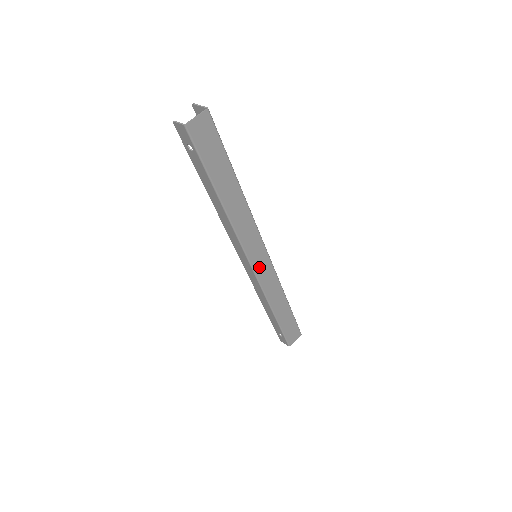
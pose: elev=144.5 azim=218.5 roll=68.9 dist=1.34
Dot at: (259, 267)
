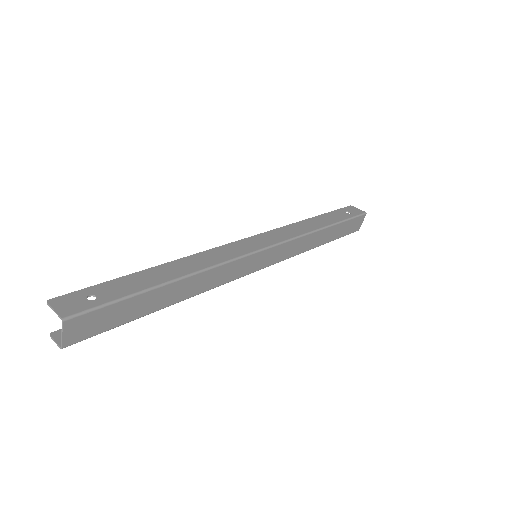
Dot at: (267, 261)
